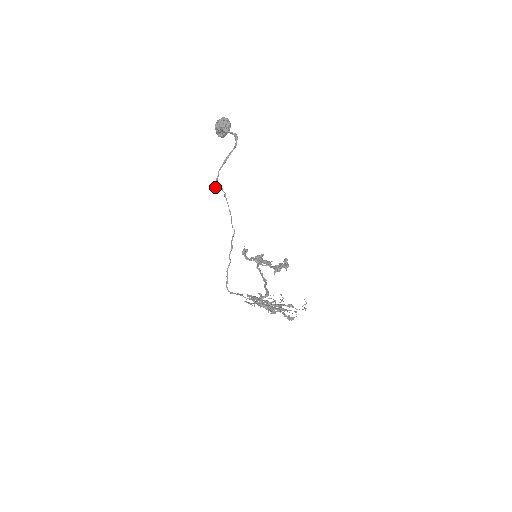
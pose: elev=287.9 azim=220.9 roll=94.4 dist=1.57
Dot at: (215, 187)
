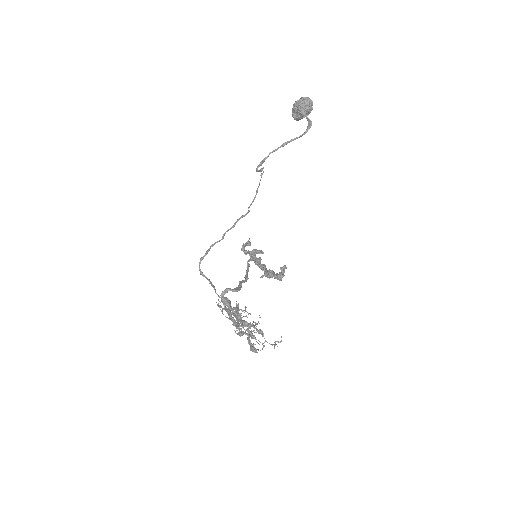
Dot at: (258, 166)
